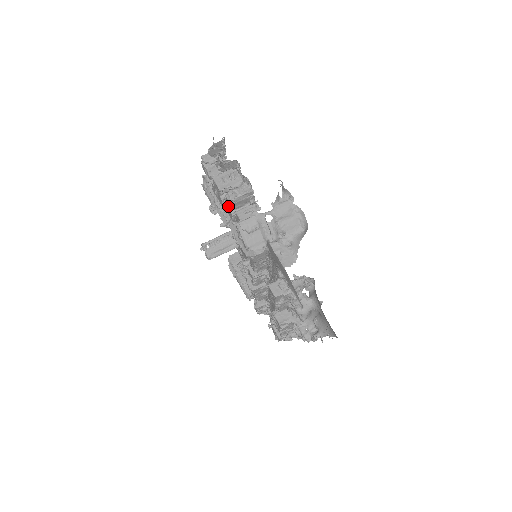
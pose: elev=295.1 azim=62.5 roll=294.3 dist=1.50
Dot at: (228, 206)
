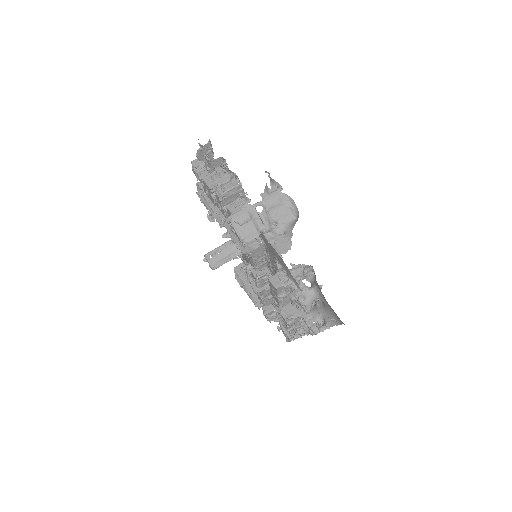
Dot at: (219, 202)
